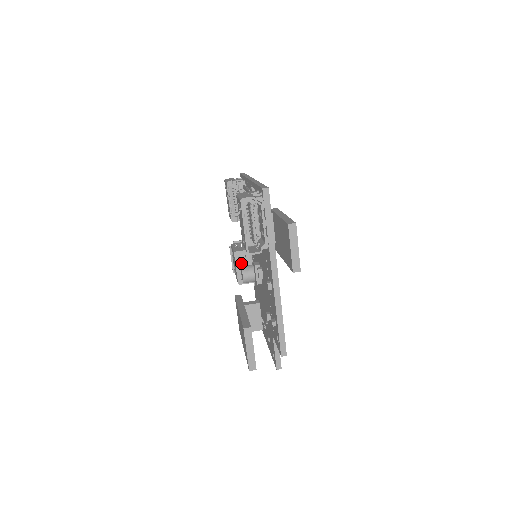
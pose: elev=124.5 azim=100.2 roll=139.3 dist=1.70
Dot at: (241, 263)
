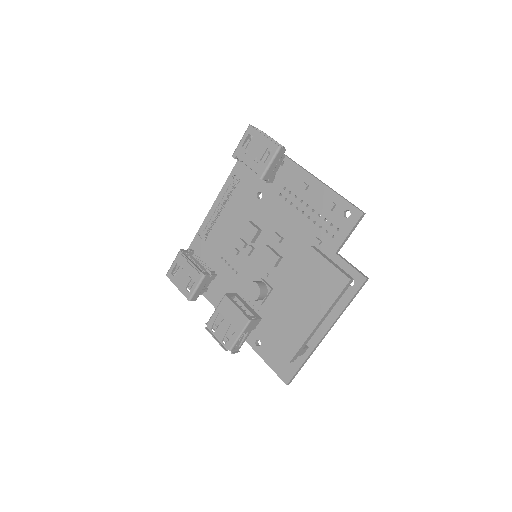
Dot at: occluded
